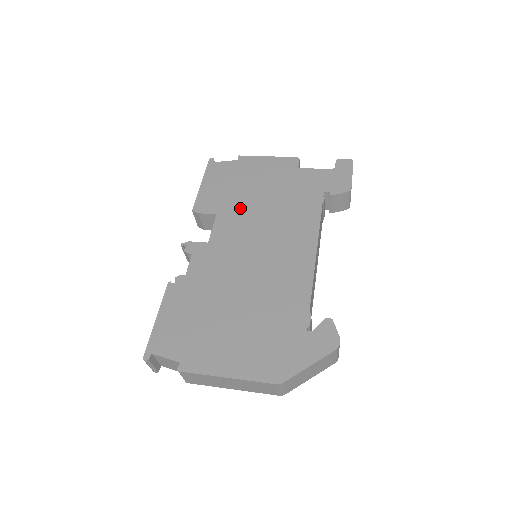
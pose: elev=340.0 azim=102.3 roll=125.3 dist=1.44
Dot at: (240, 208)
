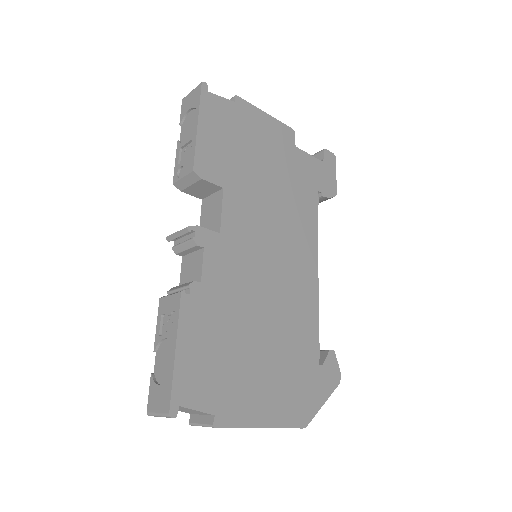
Dot at: (248, 187)
